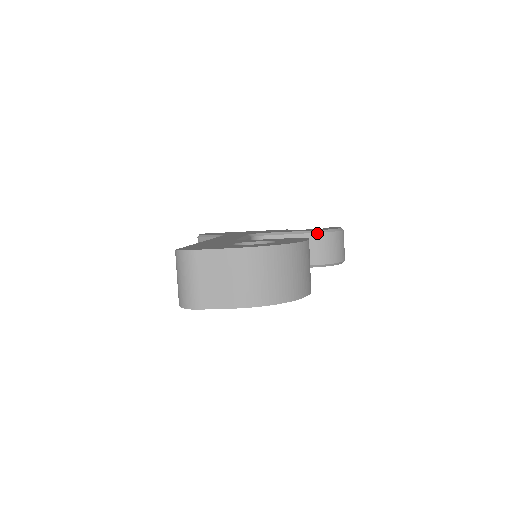
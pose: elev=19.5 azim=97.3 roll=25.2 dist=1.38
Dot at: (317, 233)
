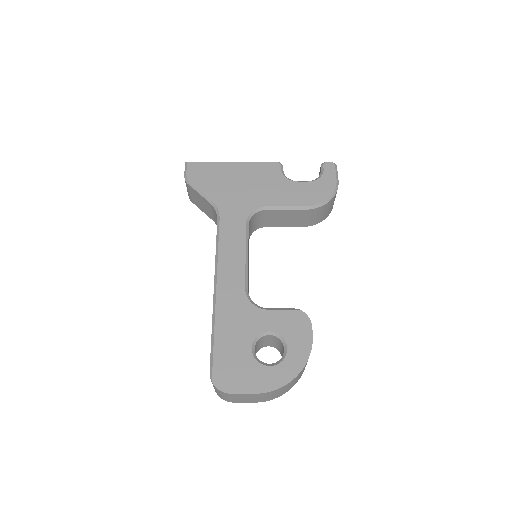
Dot at: (313, 209)
